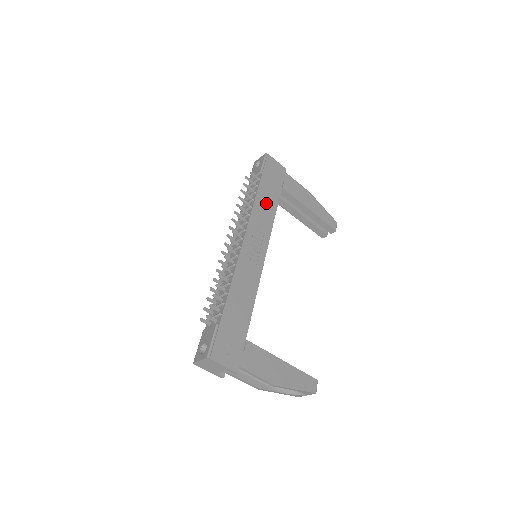
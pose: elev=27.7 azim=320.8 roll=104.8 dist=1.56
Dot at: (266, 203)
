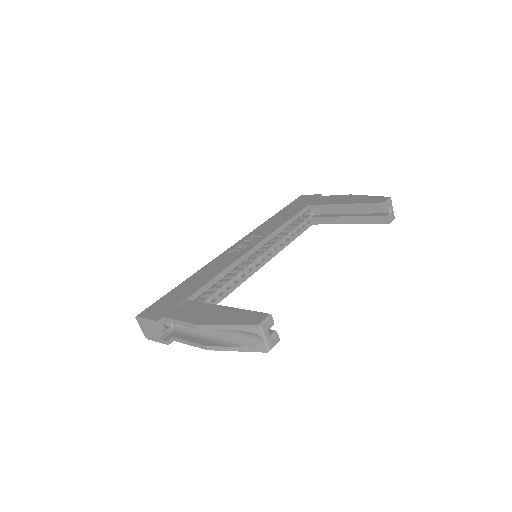
Dot at: (278, 220)
